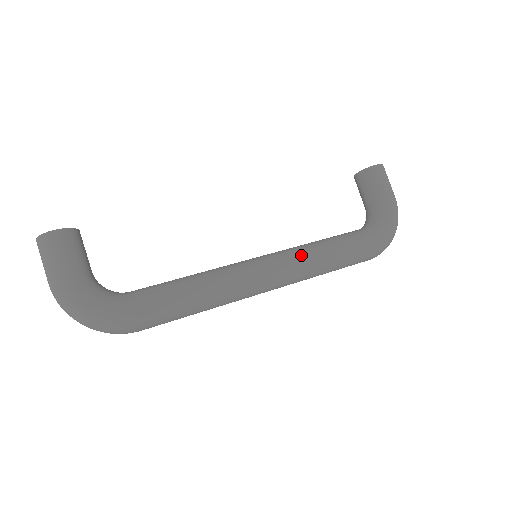
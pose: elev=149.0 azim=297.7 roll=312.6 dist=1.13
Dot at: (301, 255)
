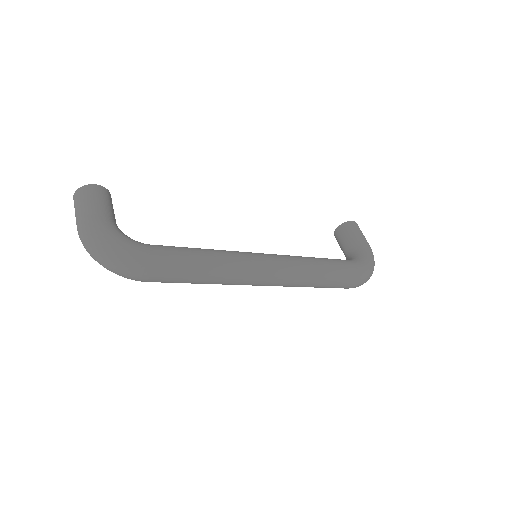
Dot at: (296, 258)
